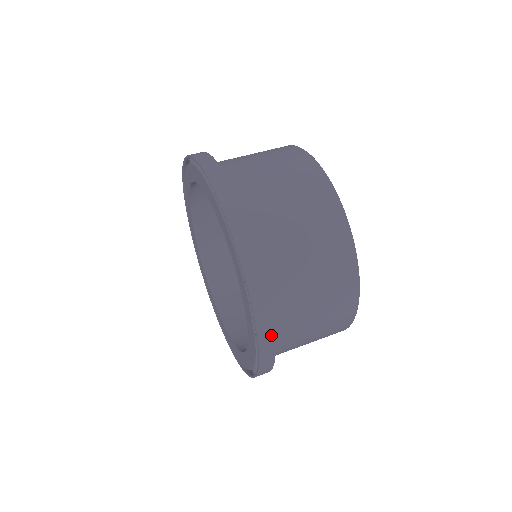
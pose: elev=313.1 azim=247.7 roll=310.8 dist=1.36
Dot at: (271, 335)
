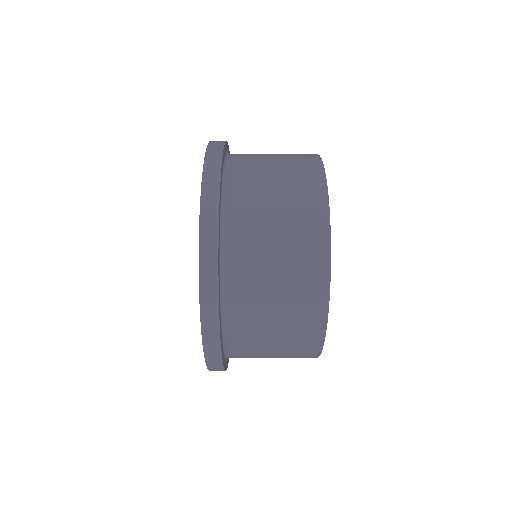
Dot at: occluded
